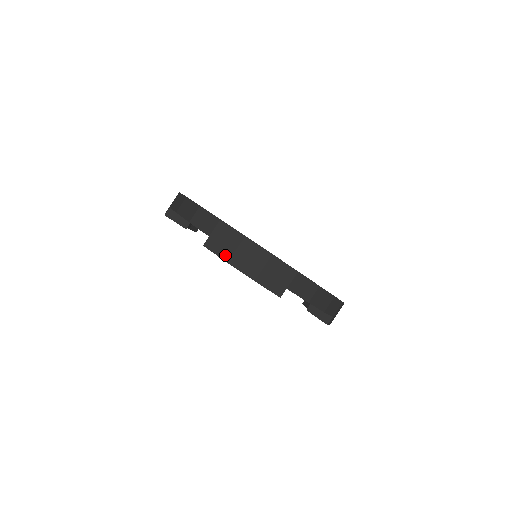
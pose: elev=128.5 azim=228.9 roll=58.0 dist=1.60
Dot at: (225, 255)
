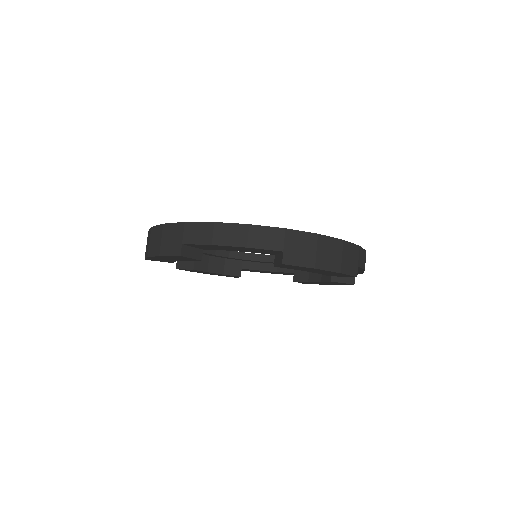
Dot at: (147, 253)
